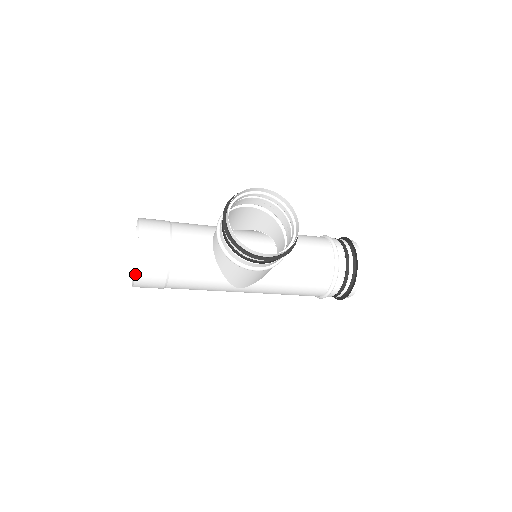
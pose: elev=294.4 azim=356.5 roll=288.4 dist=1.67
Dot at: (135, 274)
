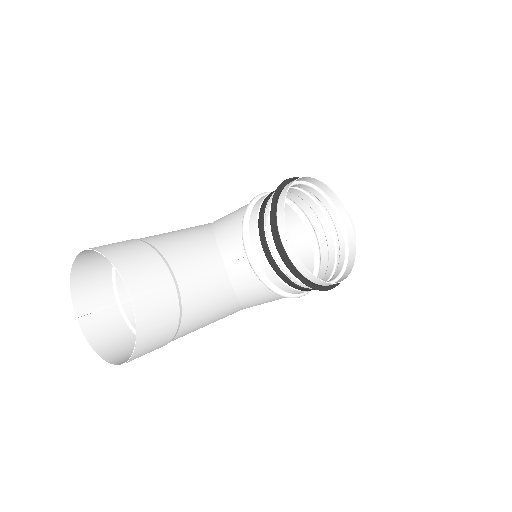
Dot at: (131, 355)
